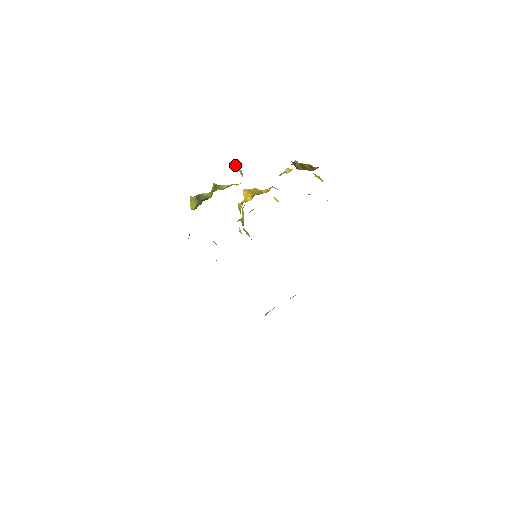
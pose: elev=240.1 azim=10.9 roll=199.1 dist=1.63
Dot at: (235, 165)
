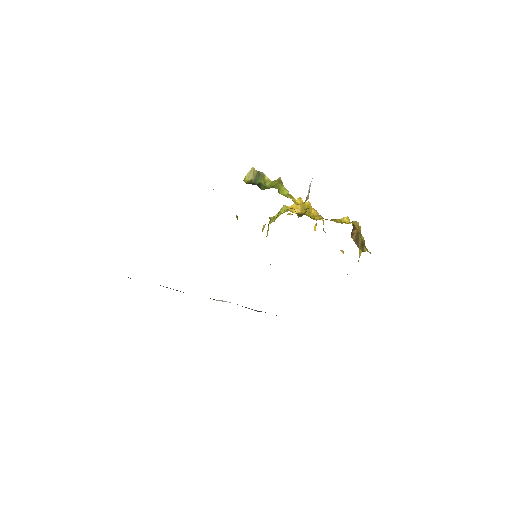
Dot at: (310, 186)
